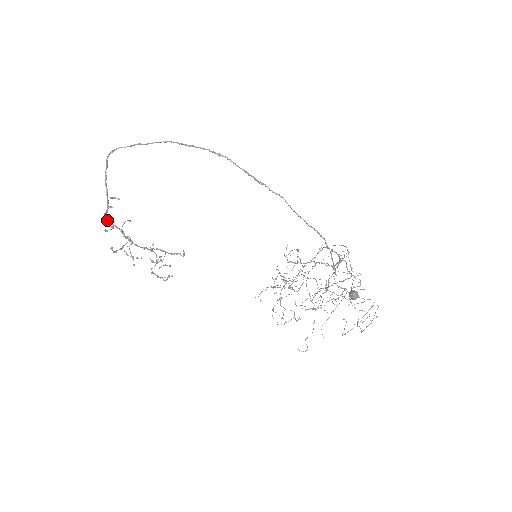
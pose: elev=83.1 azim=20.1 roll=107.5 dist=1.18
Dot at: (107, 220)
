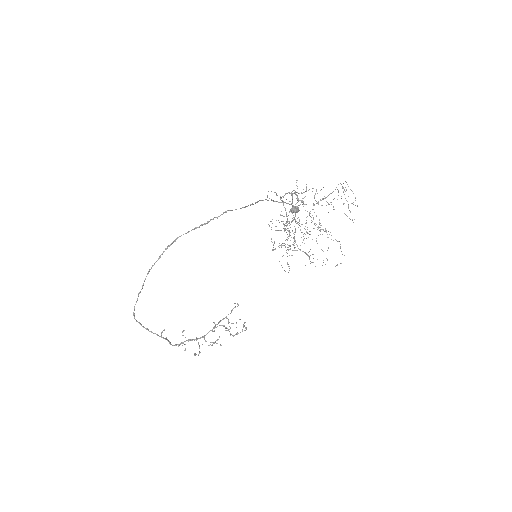
Dot at: (176, 345)
